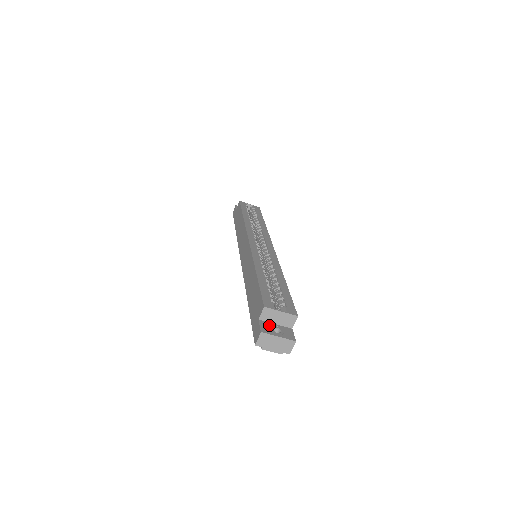
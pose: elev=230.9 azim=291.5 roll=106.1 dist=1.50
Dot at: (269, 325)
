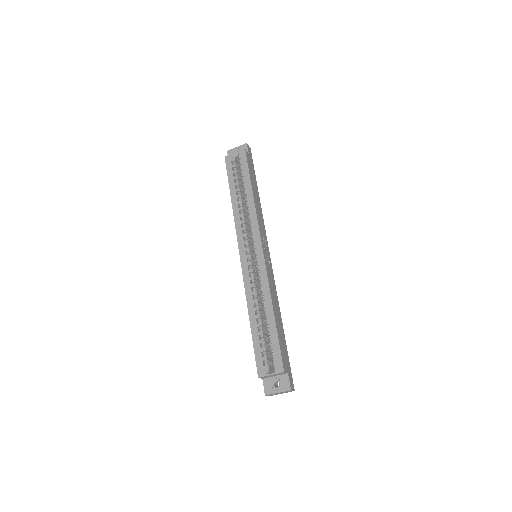
Dot at: (270, 381)
